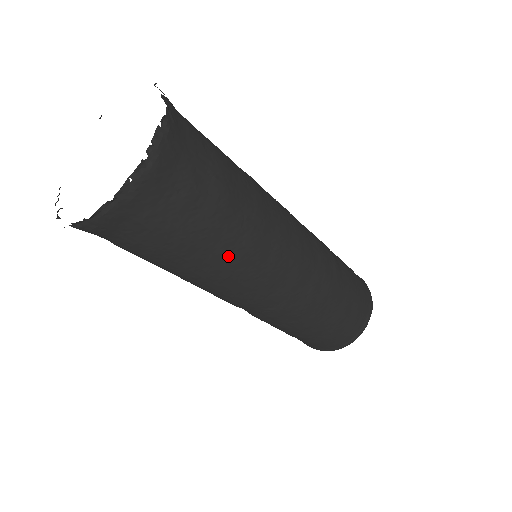
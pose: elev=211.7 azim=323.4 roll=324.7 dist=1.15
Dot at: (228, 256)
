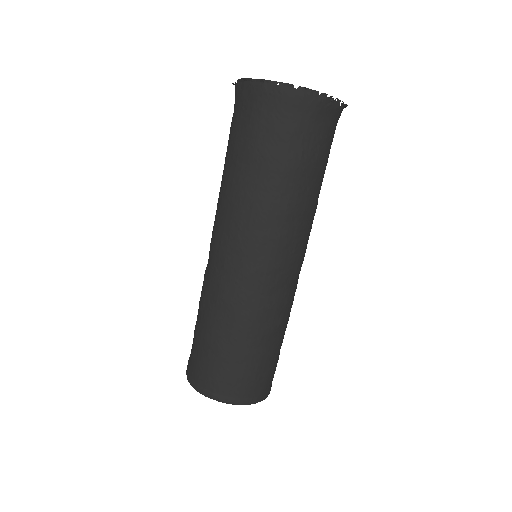
Dot at: (250, 191)
